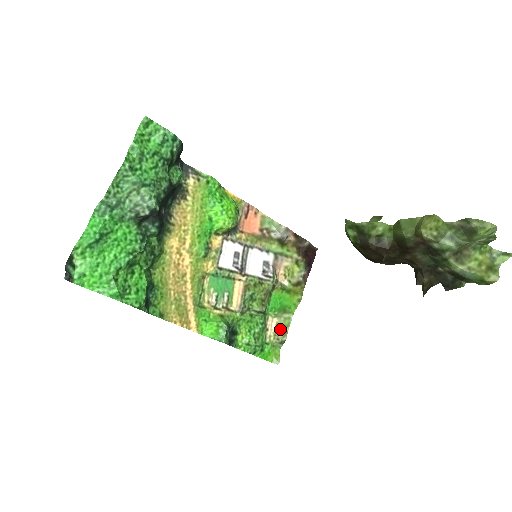
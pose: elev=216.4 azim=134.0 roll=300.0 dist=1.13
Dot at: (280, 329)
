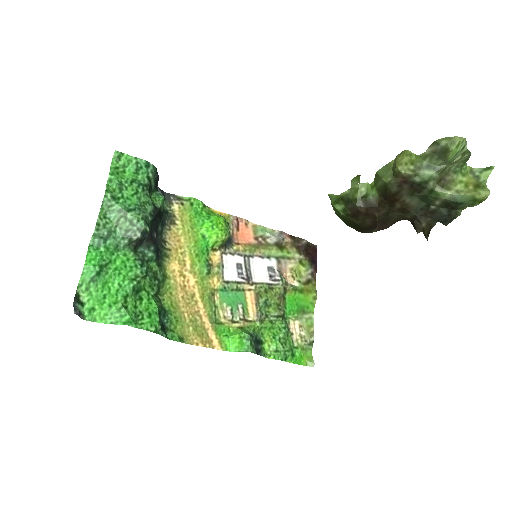
Dot at: (305, 330)
